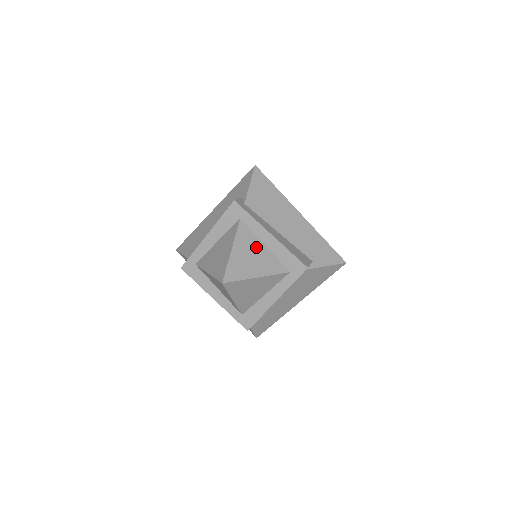
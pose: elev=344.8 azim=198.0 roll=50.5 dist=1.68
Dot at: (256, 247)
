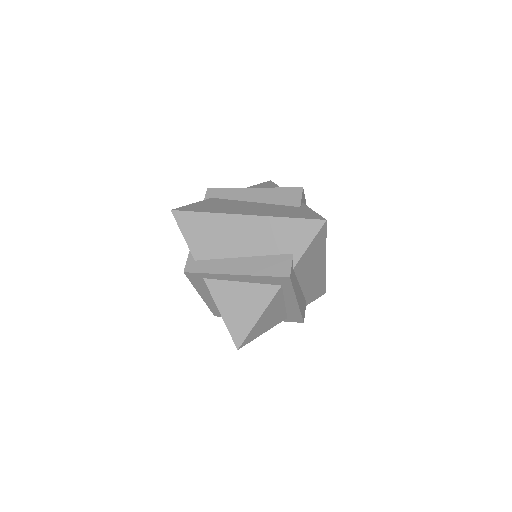
Dot at: (236, 292)
